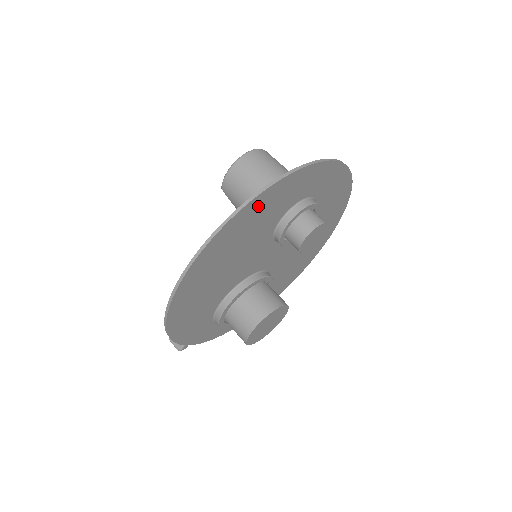
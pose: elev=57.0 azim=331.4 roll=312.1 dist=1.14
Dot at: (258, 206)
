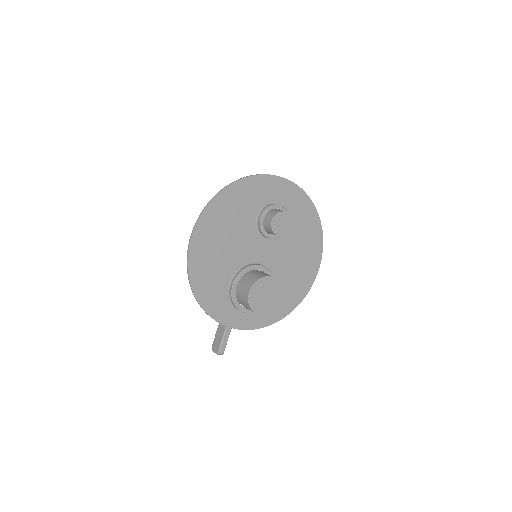
Dot at: (234, 193)
